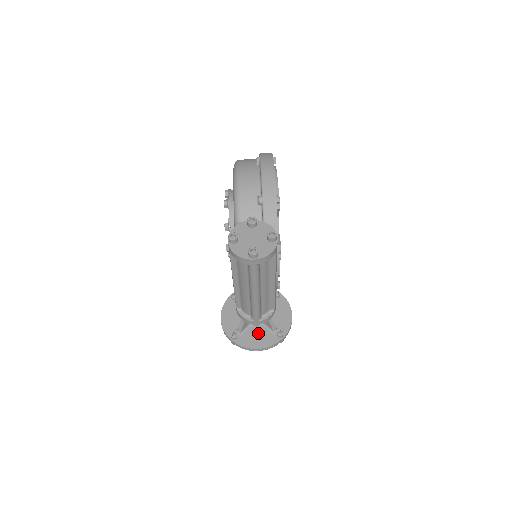
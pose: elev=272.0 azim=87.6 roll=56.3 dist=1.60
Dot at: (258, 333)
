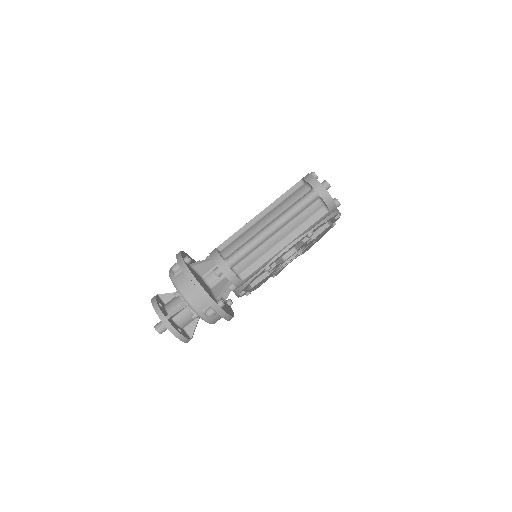
Dot at: (204, 284)
